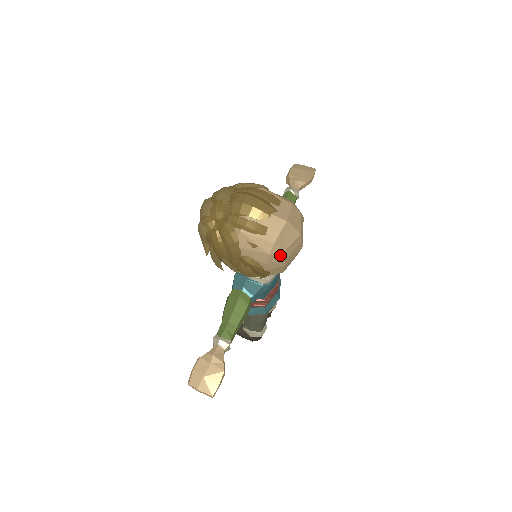
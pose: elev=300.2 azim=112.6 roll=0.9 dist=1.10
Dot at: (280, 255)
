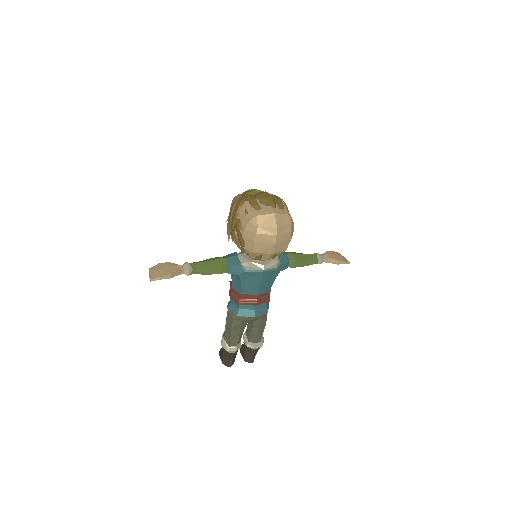
Dot at: (255, 227)
